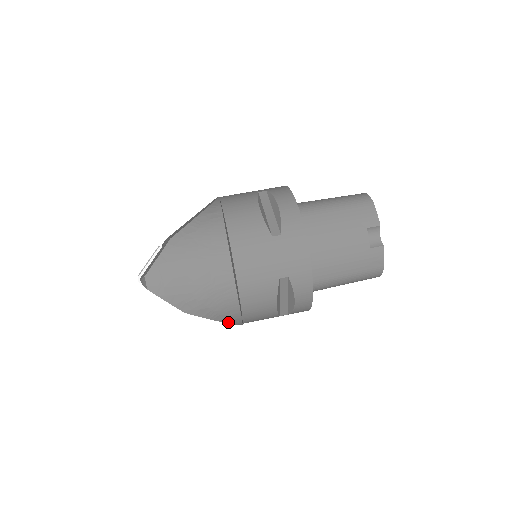
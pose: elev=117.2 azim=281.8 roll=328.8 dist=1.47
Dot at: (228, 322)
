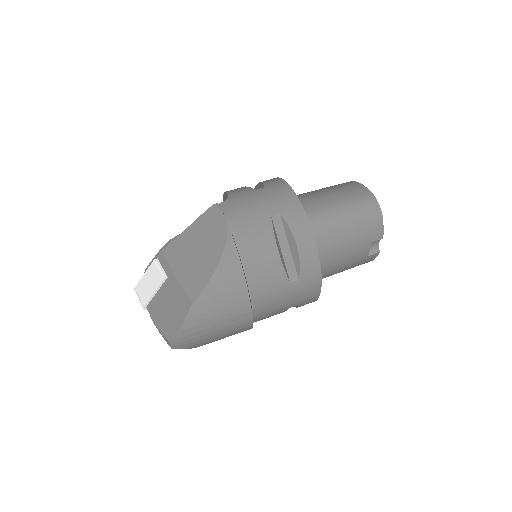
Dot at: occluded
